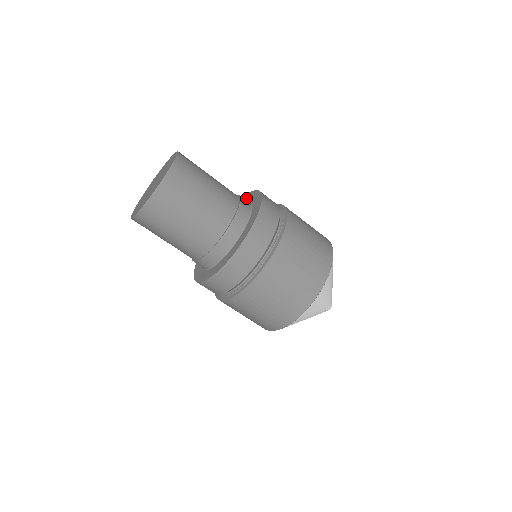
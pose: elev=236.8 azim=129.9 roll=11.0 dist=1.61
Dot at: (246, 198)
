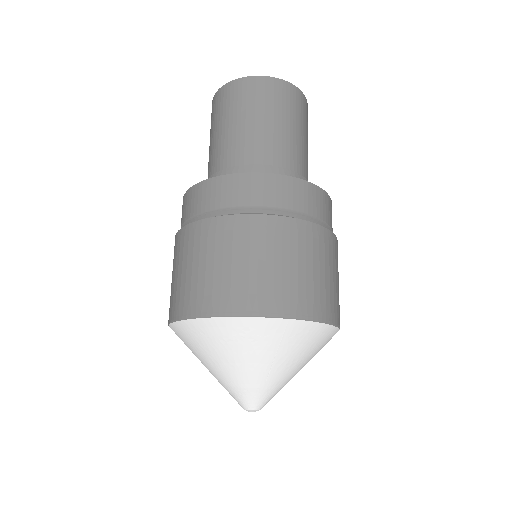
Dot at: occluded
